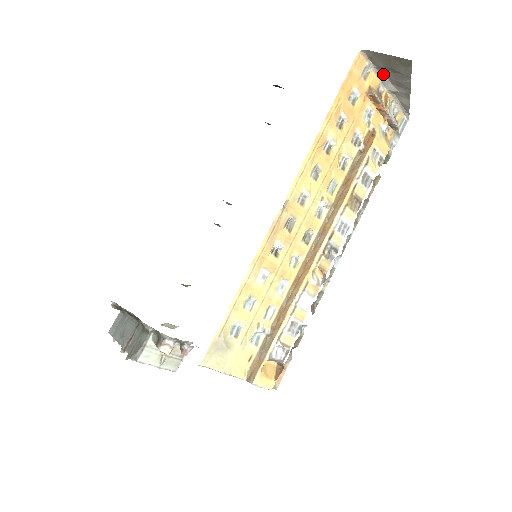
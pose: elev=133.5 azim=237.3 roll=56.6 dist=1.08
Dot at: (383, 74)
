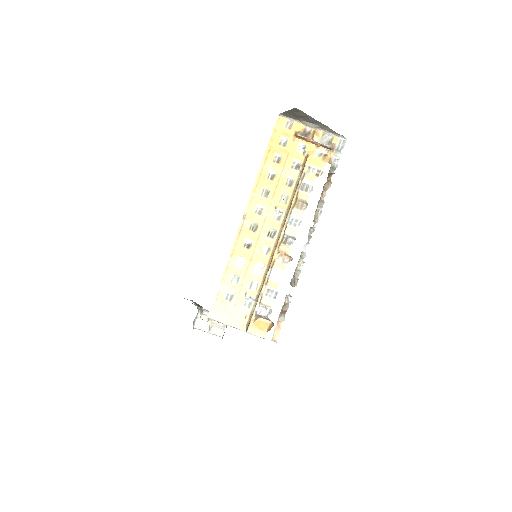
Dot at: (302, 121)
